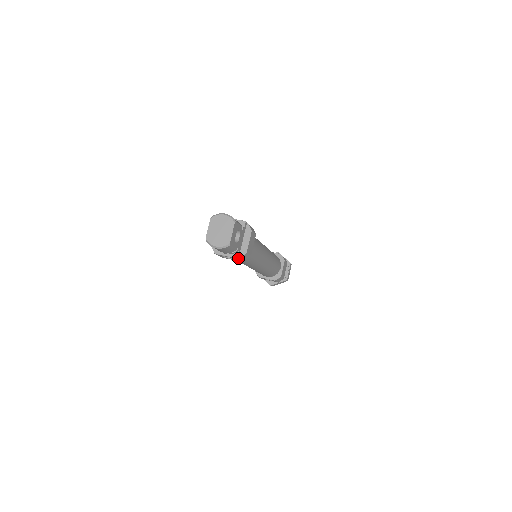
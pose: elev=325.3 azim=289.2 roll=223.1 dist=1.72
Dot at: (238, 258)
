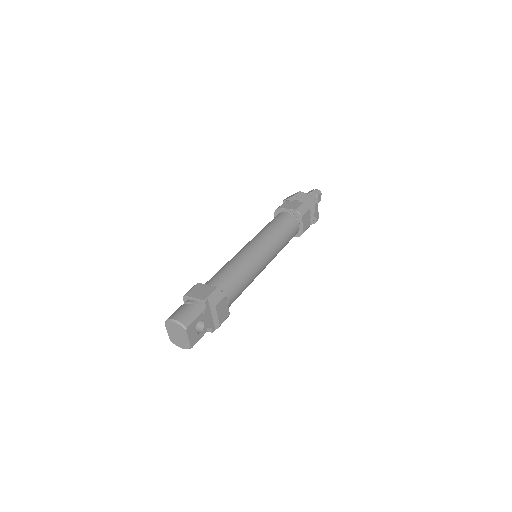
Dot at: (215, 329)
